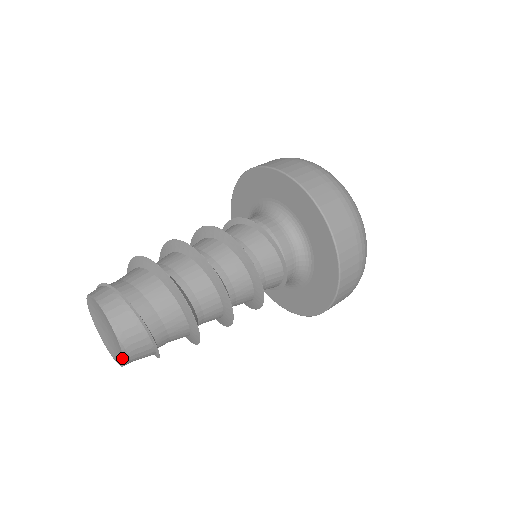
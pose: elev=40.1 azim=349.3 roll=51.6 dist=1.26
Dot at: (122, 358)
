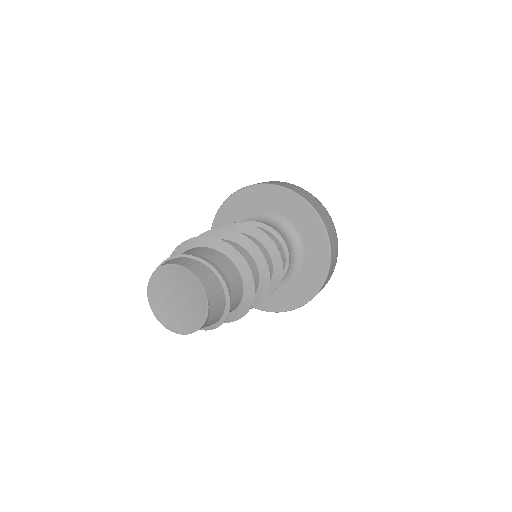
Dot at: (202, 319)
